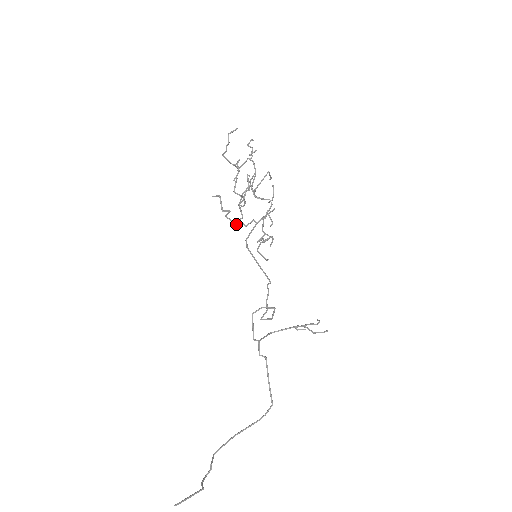
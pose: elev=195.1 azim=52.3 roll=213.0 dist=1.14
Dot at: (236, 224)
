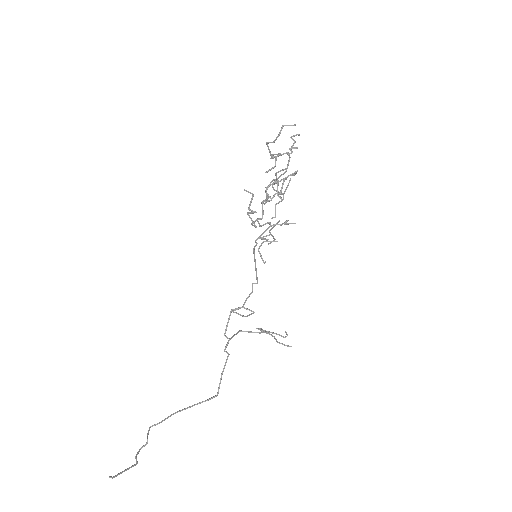
Dot at: (255, 225)
